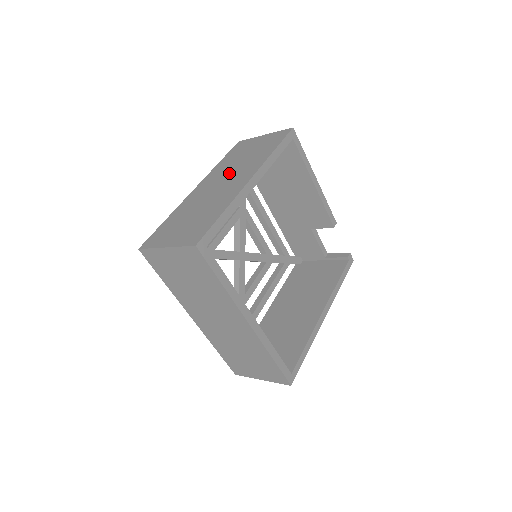
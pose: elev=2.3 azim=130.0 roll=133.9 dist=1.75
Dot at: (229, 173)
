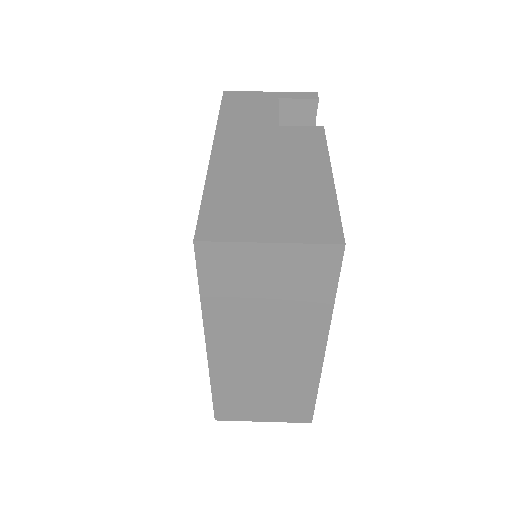
Dot at: (263, 335)
